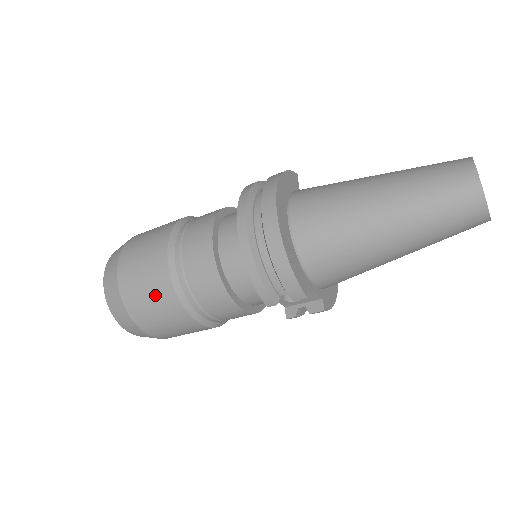
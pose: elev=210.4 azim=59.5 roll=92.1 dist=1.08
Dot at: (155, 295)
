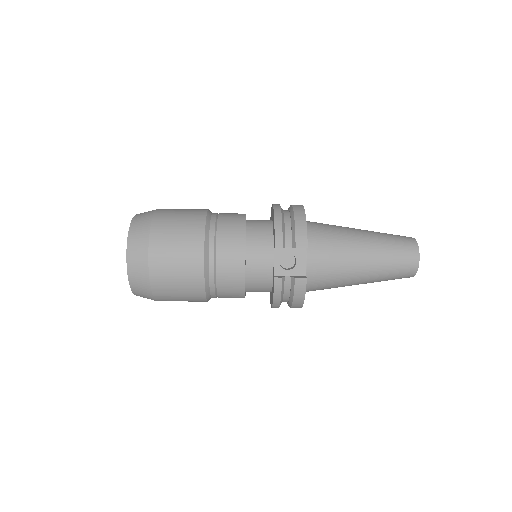
Dot at: (186, 221)
